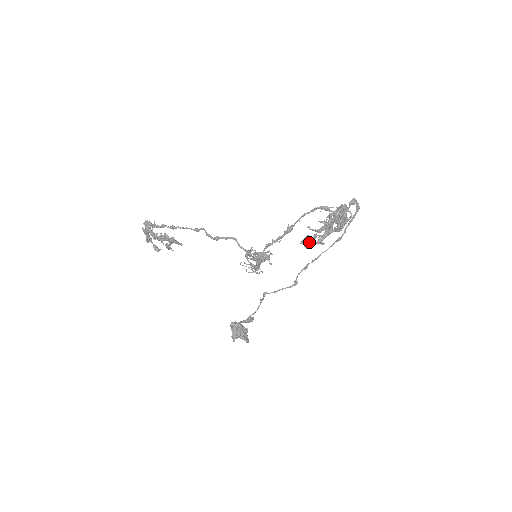
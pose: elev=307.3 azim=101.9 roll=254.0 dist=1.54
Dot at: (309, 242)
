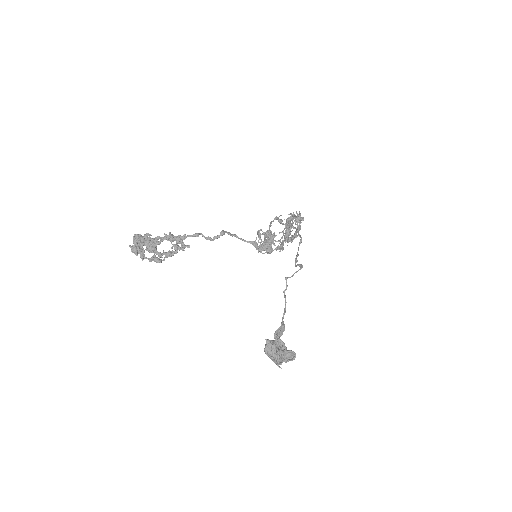
Dot at: (287, 239)
